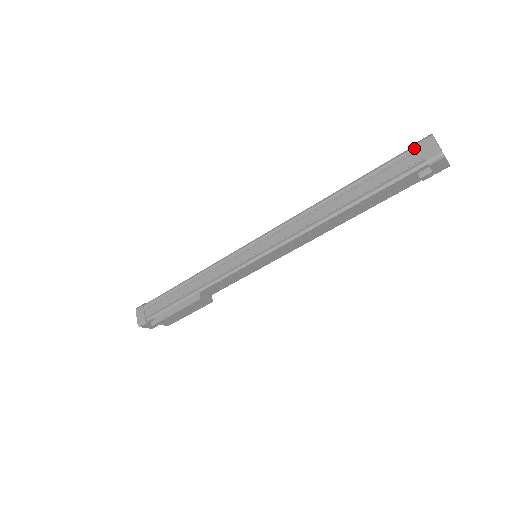
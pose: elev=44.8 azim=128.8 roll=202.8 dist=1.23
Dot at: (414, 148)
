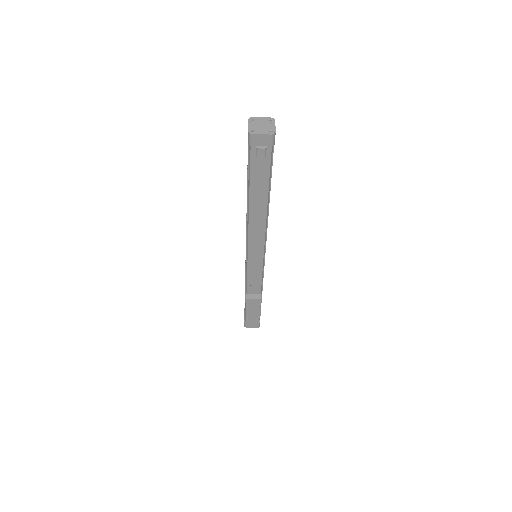
Dot at: occluded
